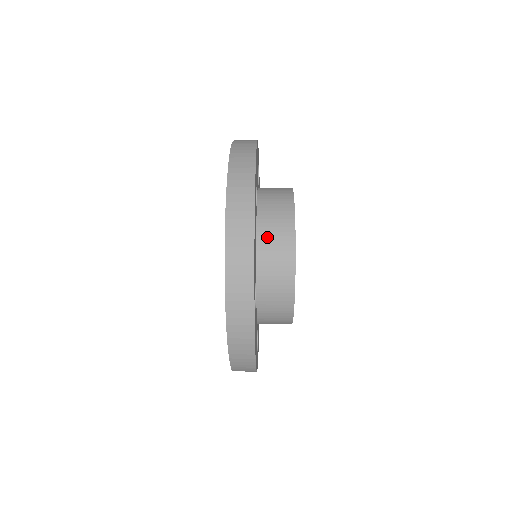
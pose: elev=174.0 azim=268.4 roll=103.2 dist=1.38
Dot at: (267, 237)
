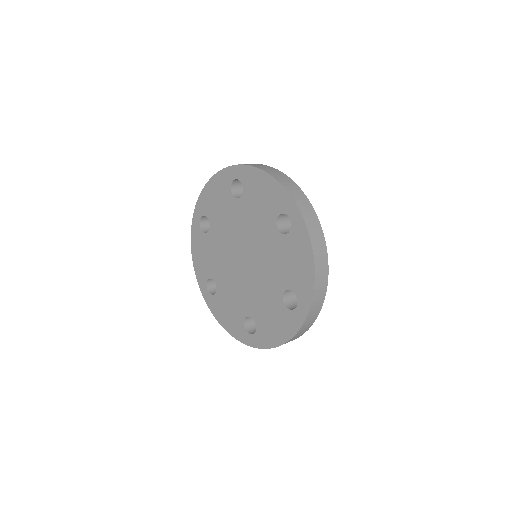
Dot at: occluded
